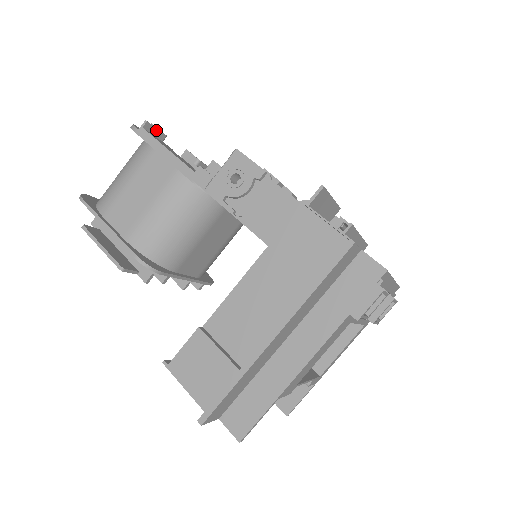
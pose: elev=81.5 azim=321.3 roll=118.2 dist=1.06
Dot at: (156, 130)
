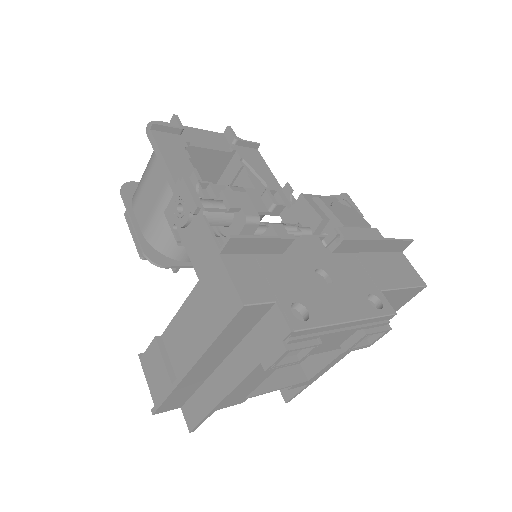
Dot at: (168, 128)
